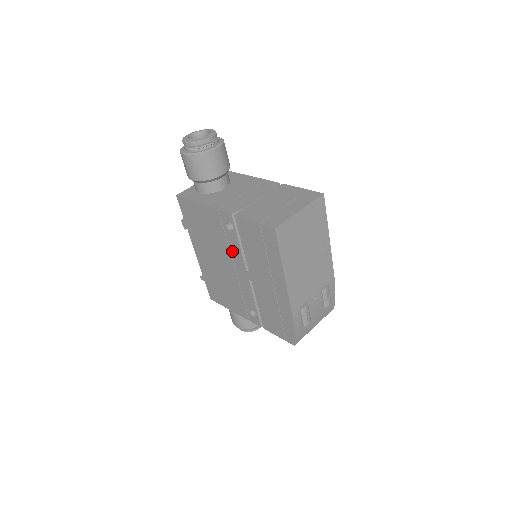
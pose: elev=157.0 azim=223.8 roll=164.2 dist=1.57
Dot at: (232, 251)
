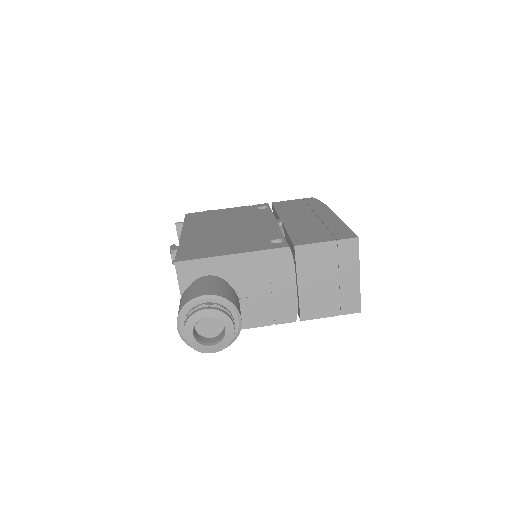
Dot at: occluded
